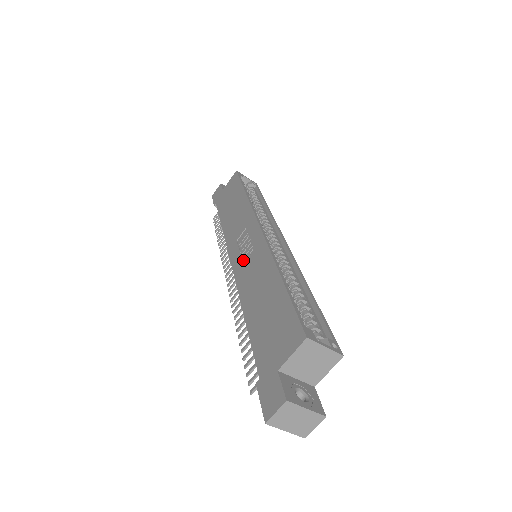
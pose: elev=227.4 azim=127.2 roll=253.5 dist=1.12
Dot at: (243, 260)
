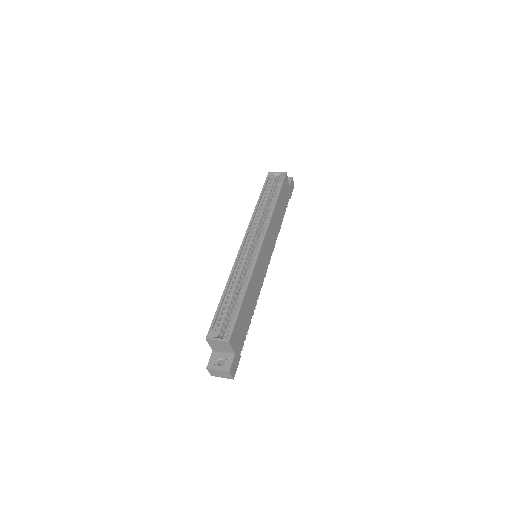
Dot at: occluded
